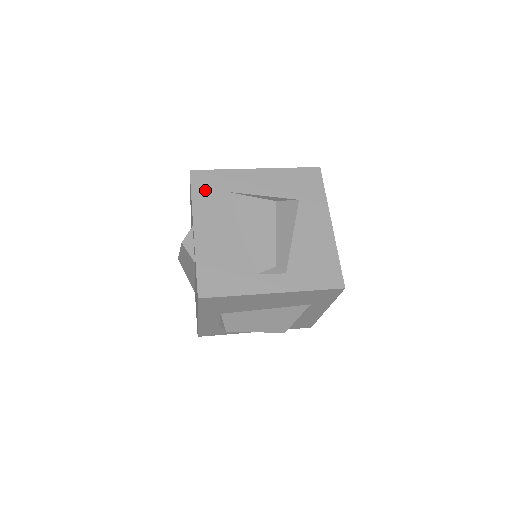
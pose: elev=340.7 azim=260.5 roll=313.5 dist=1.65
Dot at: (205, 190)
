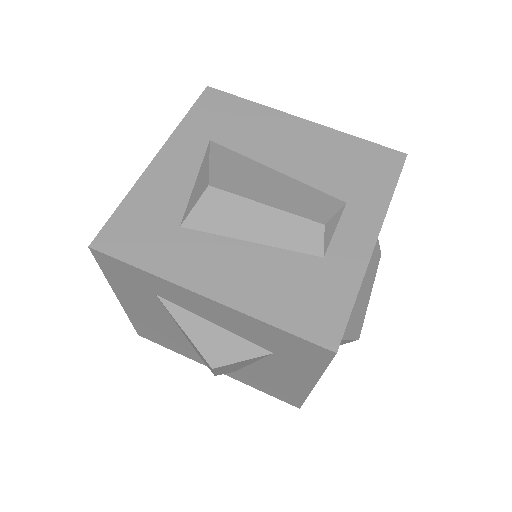
Dot at: (121, 278)
